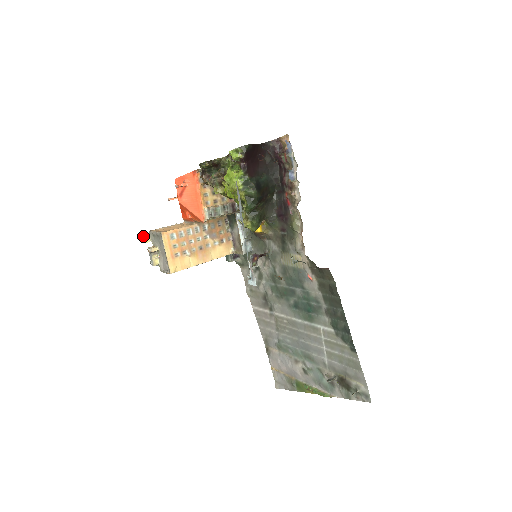
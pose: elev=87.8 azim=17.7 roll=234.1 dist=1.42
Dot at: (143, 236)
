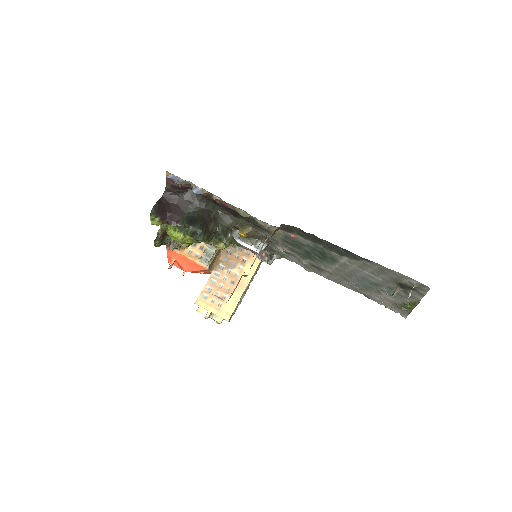
Dot at: (197, 311)
